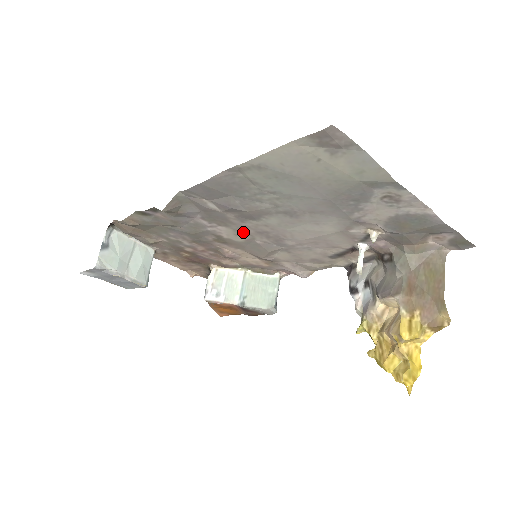
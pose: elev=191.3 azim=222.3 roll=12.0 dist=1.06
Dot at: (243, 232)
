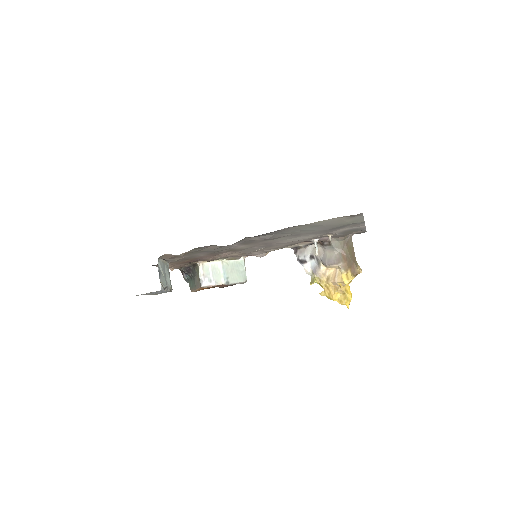
Dot at: (253, 245)
